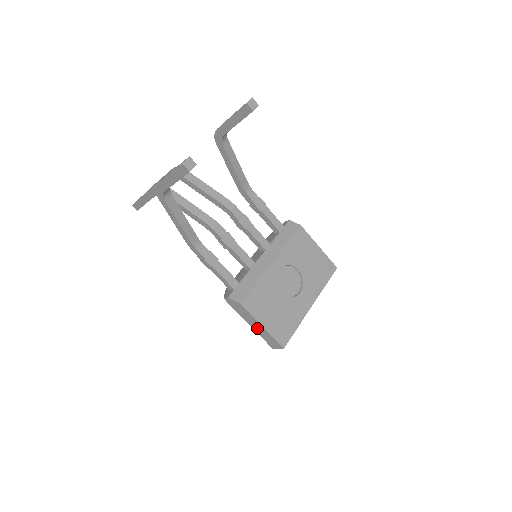
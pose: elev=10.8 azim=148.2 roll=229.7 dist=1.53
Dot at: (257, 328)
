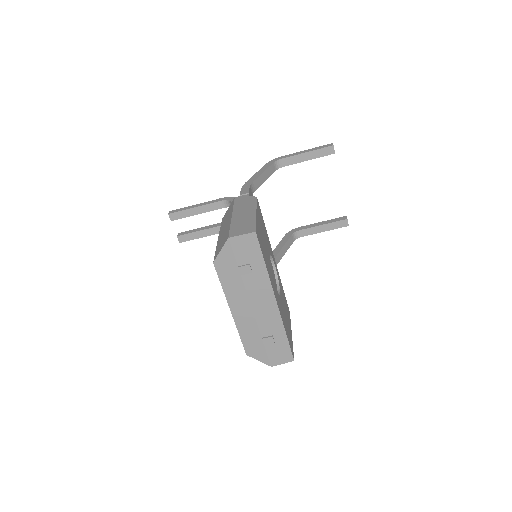
Dot at: (242, 216)
